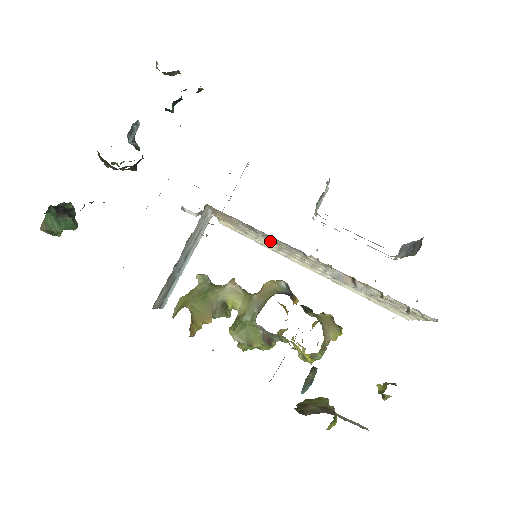
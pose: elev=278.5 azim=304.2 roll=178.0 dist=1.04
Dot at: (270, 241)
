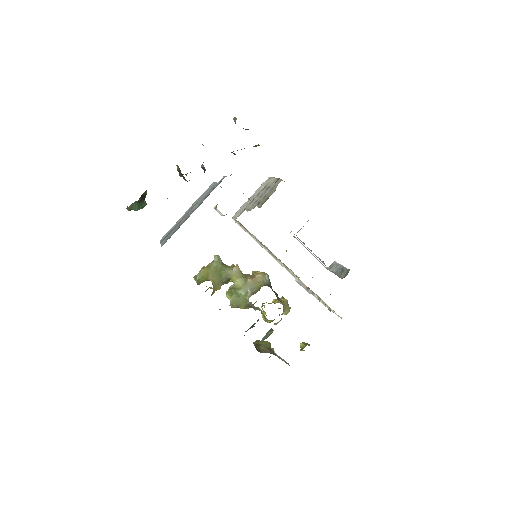
Dot at: occluded
